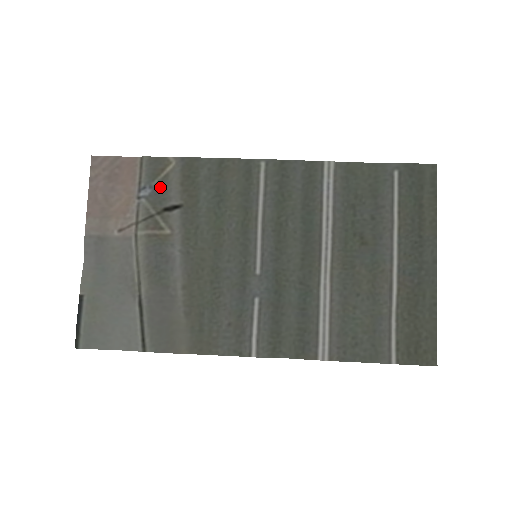
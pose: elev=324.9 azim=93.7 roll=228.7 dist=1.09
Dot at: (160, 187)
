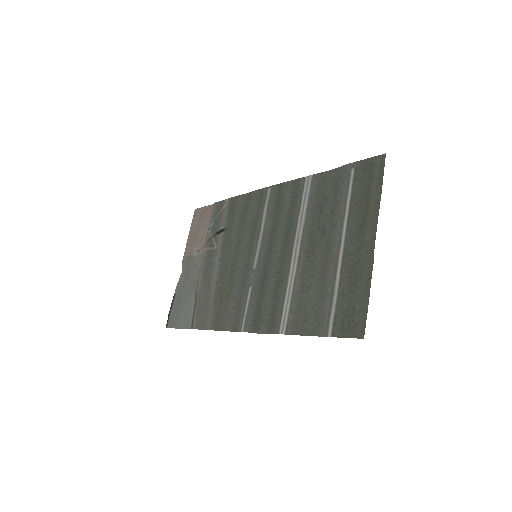
Dot at: (218, 219)
